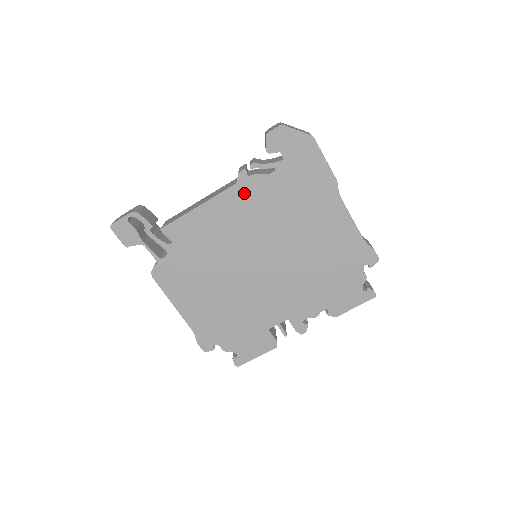
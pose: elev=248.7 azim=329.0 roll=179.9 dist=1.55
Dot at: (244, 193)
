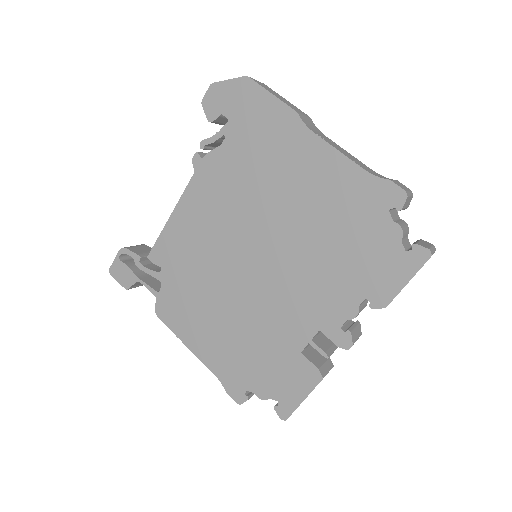
Dot at: (205, 180)
